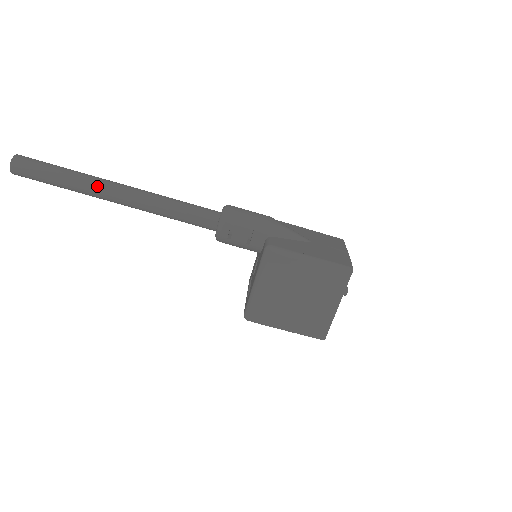
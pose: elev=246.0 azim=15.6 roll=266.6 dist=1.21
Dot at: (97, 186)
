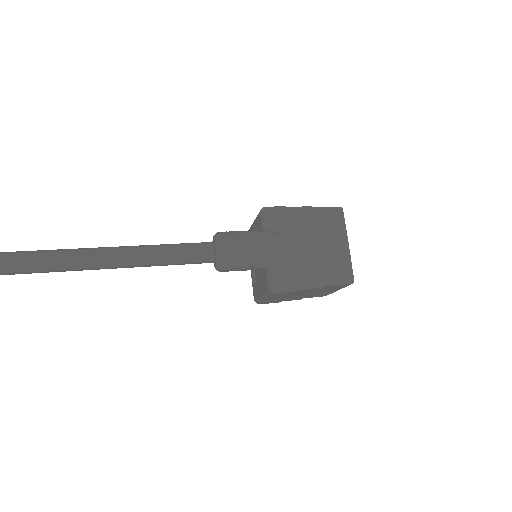
Dot at: (77, 268)
